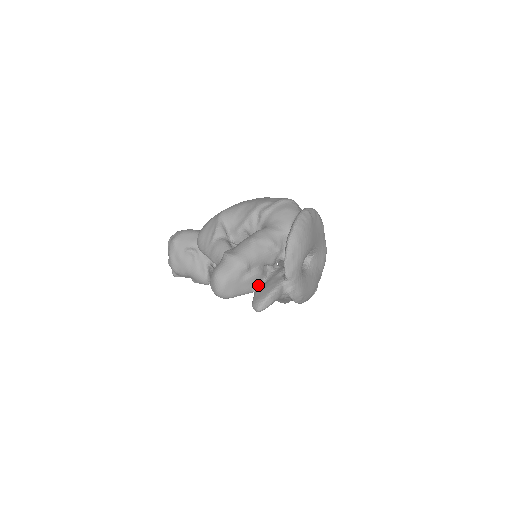
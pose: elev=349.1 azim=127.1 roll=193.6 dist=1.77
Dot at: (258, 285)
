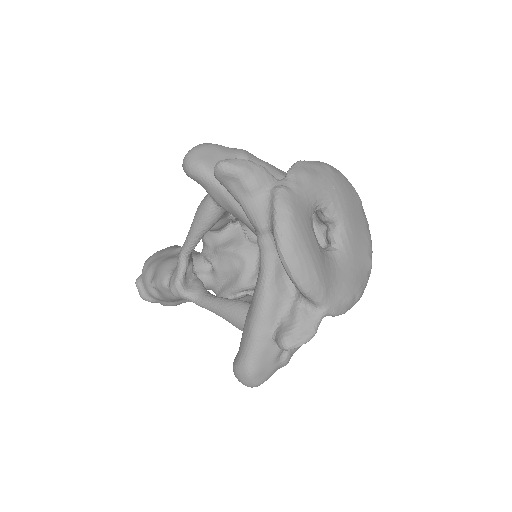
Dot at: occluded
